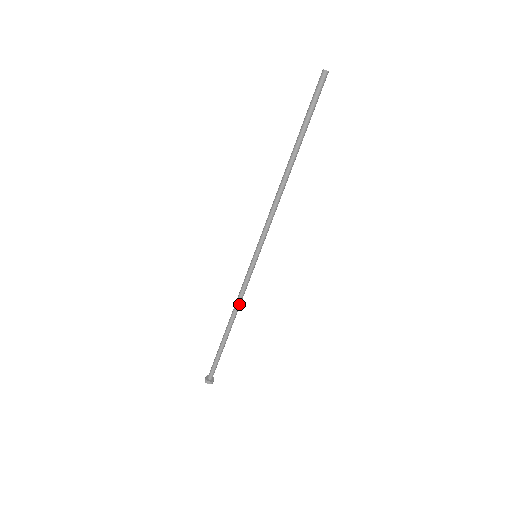
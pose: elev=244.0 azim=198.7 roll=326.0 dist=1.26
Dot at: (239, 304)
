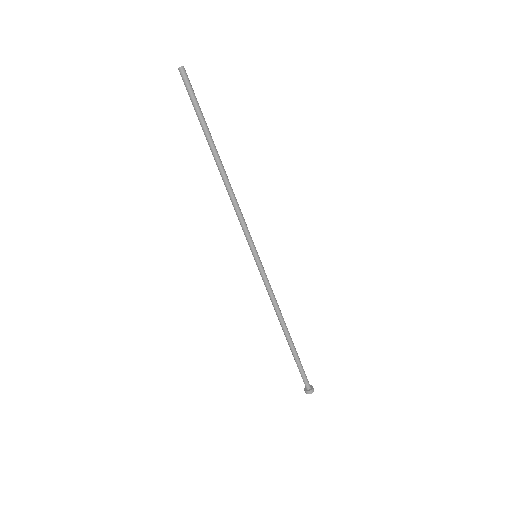
Dot at: (277, 306)
